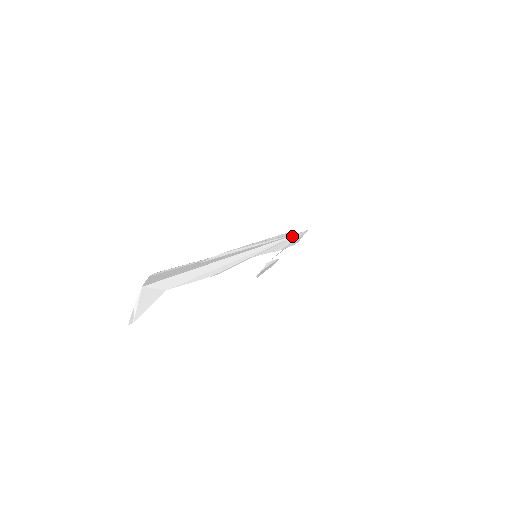
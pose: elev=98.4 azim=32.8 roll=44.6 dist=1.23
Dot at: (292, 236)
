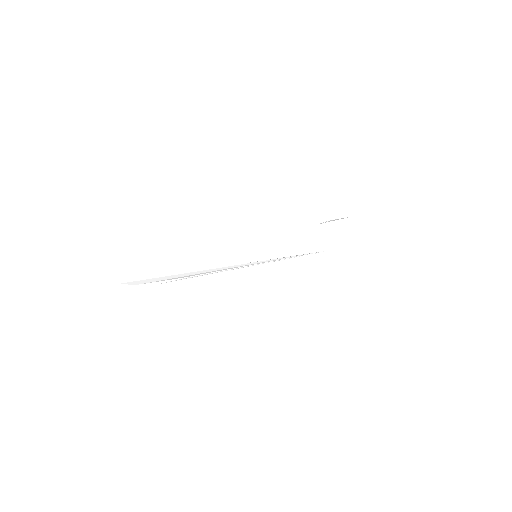
Dot at: (301, 255)
